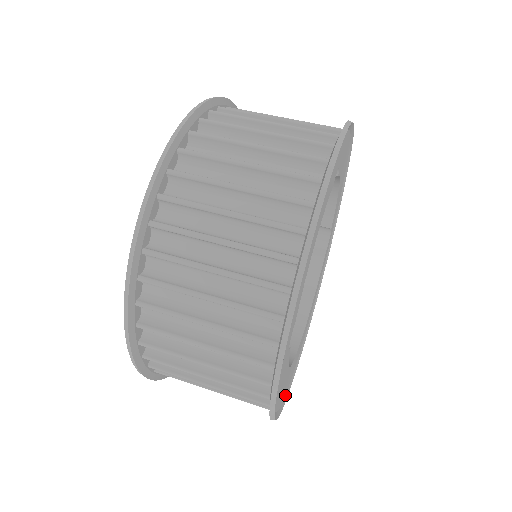
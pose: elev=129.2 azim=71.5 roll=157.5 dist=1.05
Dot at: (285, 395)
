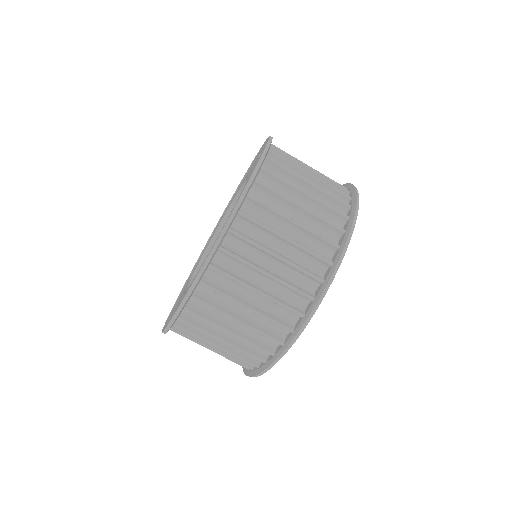
Dot at: occluded
